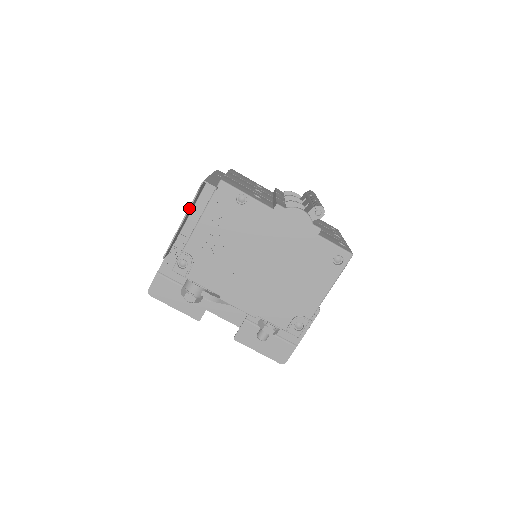
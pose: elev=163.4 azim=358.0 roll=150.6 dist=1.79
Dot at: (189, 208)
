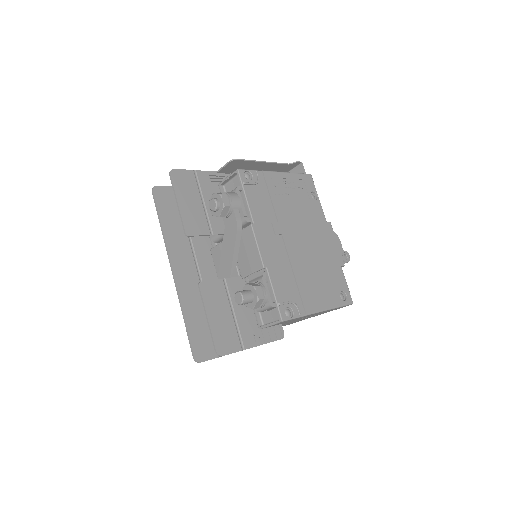
Dot at: (277, 163)
